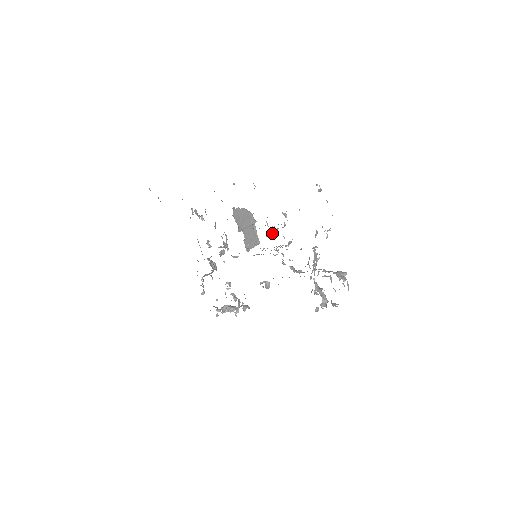
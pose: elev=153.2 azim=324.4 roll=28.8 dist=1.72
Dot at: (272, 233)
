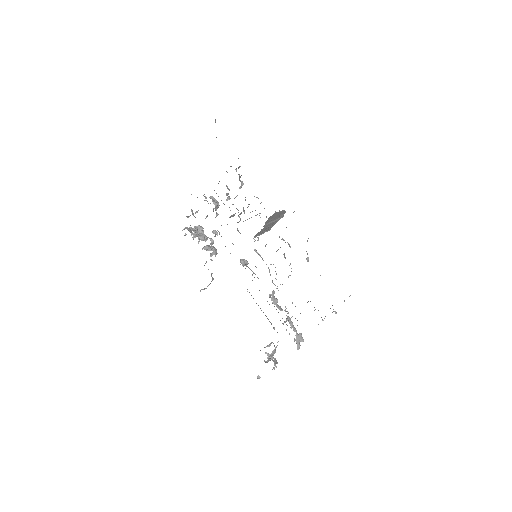
Dot at: occluded
